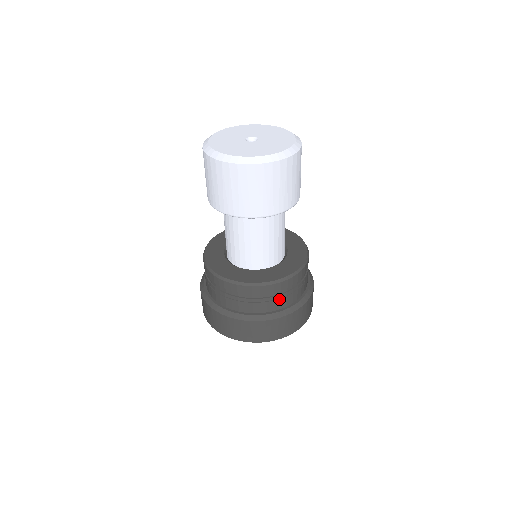
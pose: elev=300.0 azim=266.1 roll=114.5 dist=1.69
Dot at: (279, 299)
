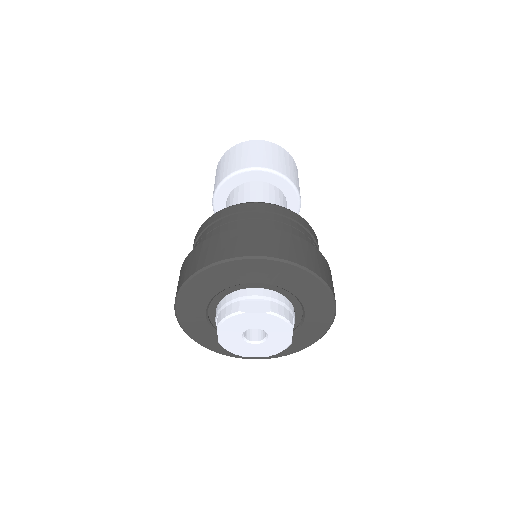
Dot at: (280, 223)
